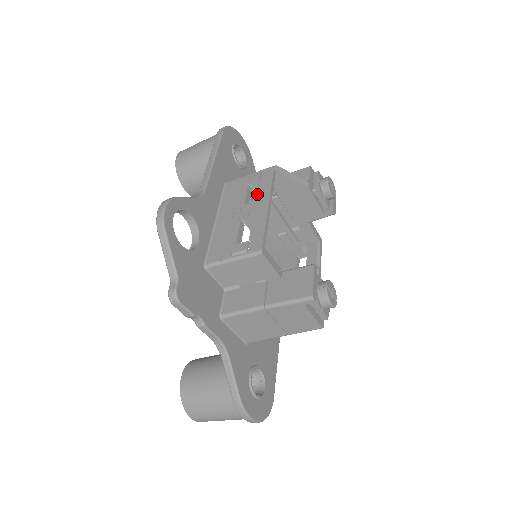
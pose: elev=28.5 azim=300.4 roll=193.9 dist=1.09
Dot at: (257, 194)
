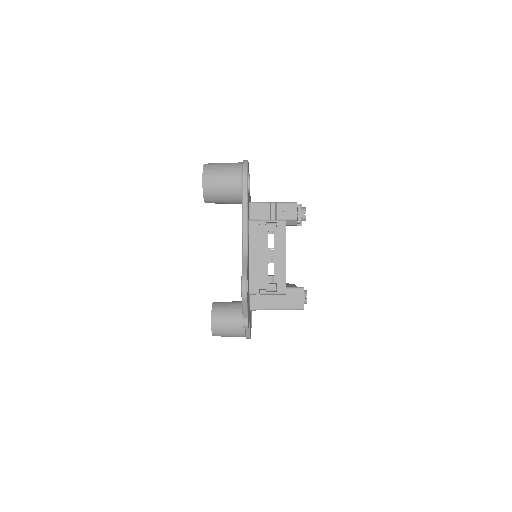
Dot at: (276, 245)
